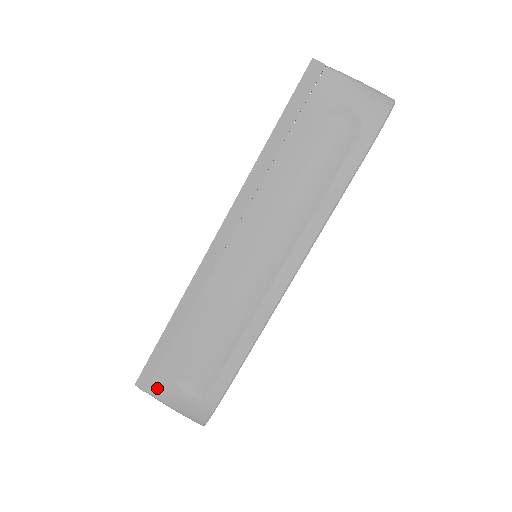
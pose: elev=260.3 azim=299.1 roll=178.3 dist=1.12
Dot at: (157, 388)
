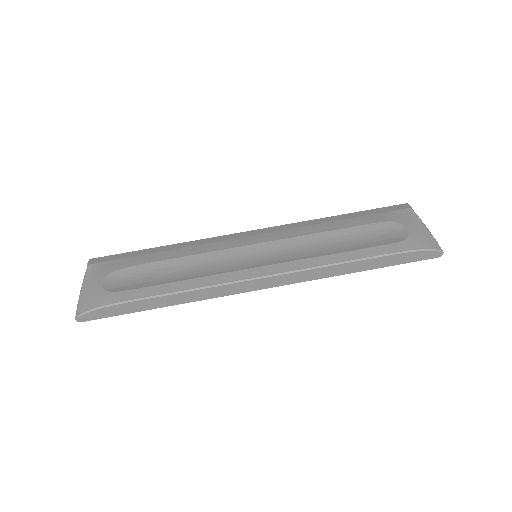
Dot at: (96, 268)
